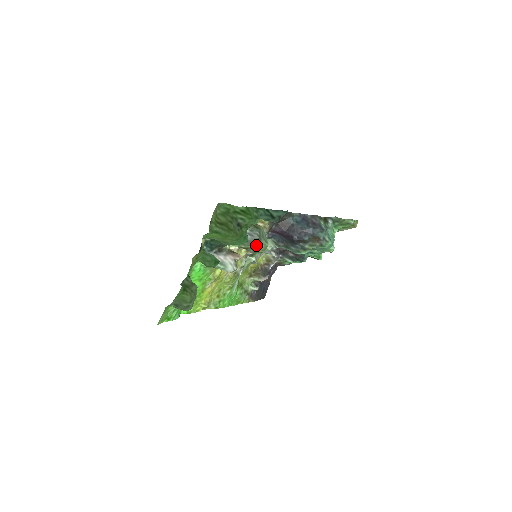
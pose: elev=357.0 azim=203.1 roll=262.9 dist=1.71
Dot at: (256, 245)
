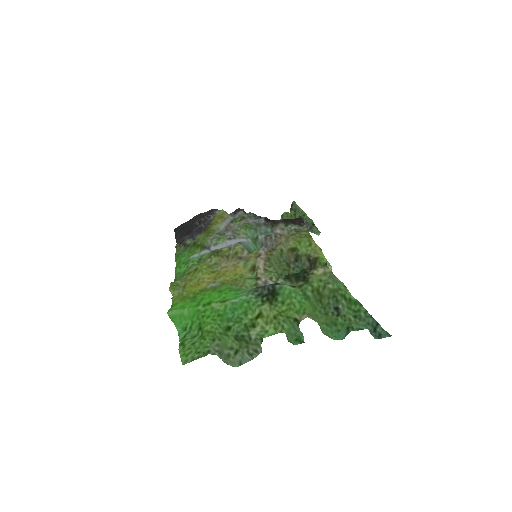
Dot at: occluded
